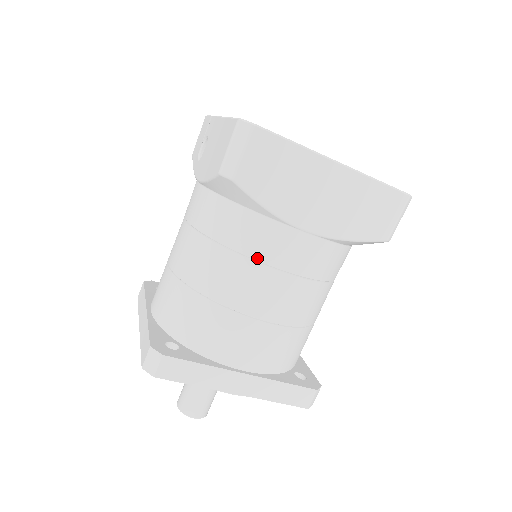
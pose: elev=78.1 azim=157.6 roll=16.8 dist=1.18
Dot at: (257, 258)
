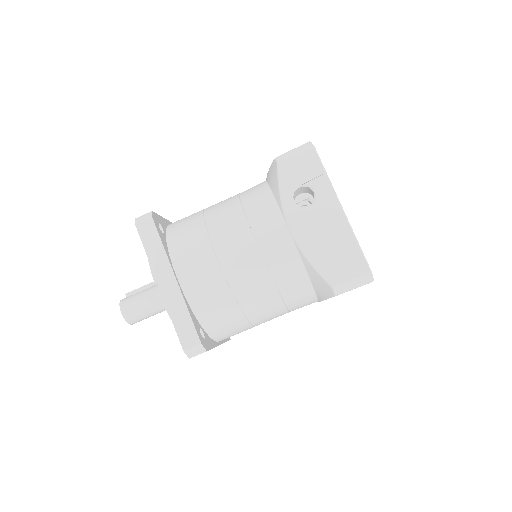
Dot at: (289, 308)
